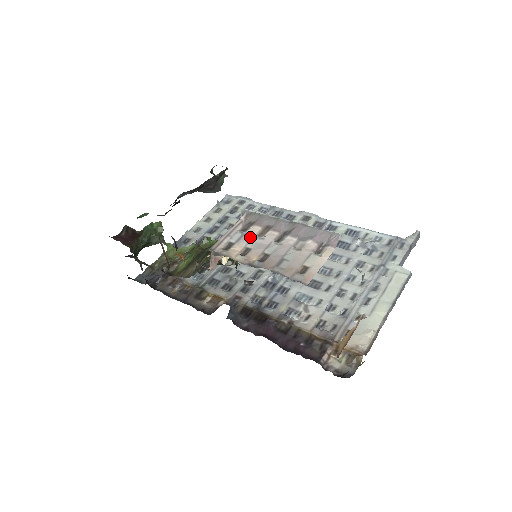
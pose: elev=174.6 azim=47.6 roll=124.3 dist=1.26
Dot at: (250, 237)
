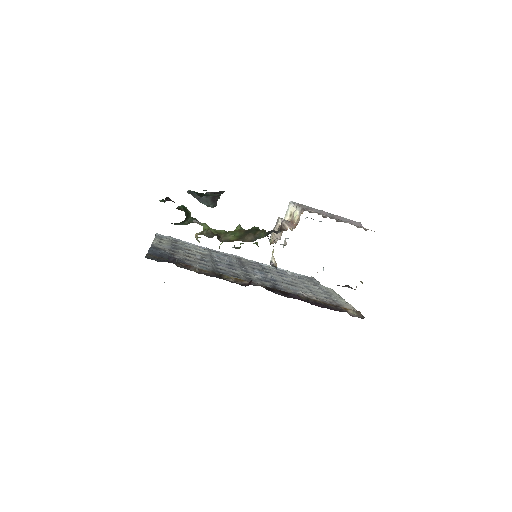
Dot at: occluded
